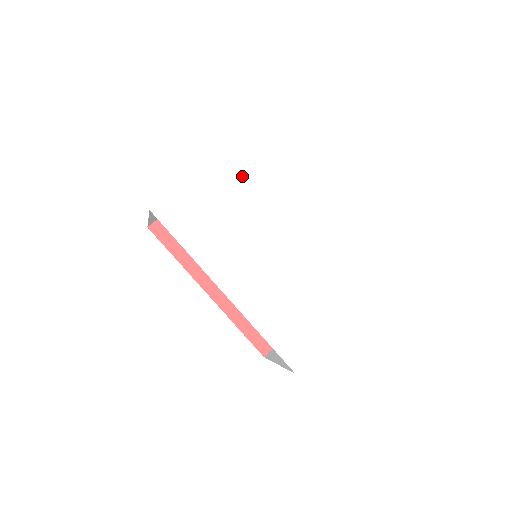
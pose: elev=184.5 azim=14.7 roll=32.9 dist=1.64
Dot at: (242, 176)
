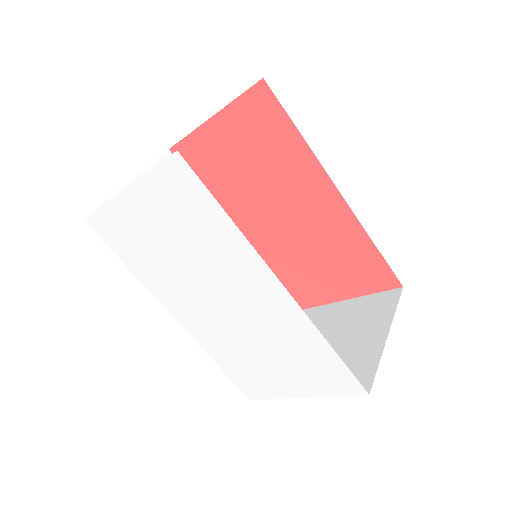
Dot at: (179, 213)
